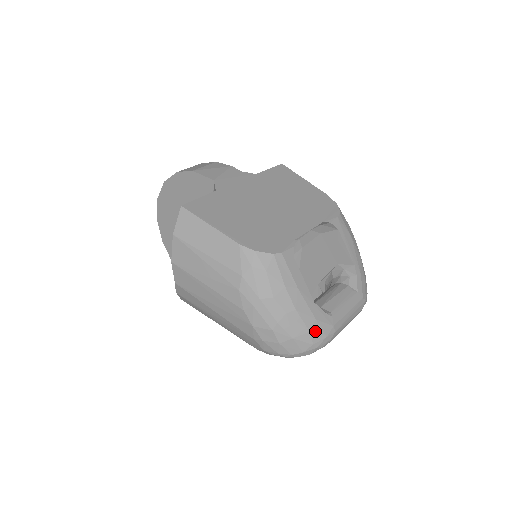
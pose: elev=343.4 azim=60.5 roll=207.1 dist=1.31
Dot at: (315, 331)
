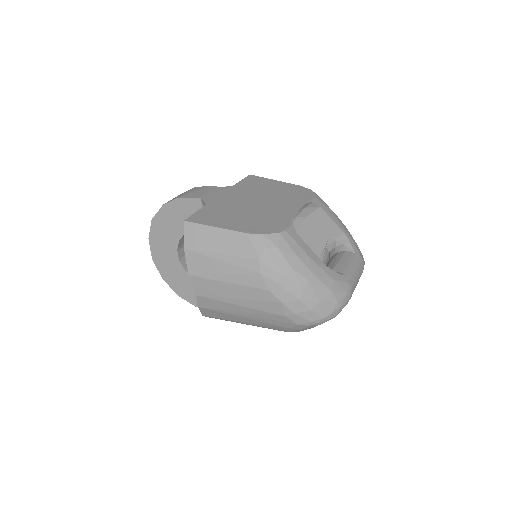
Dot at: (336, 290)
